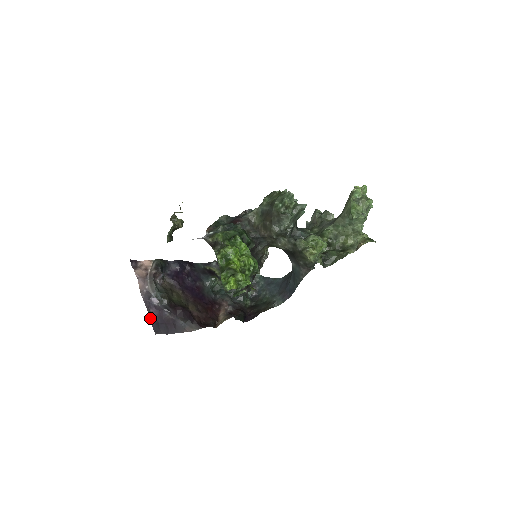
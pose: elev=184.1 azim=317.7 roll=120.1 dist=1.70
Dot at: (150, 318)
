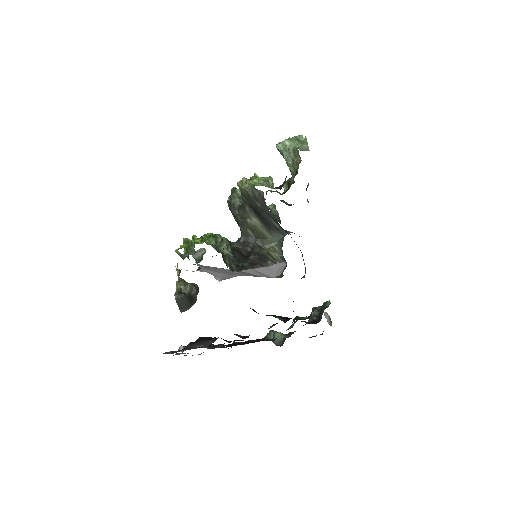
Dot at: (164, 353)
